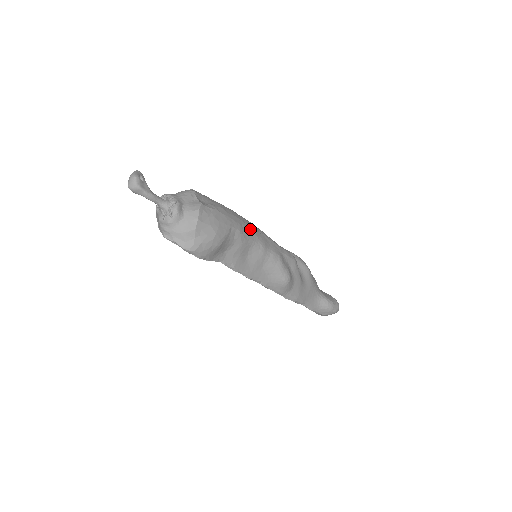
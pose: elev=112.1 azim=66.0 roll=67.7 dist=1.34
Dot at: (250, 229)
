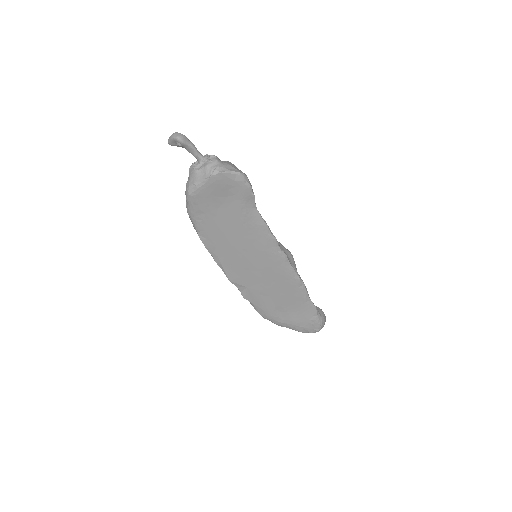
Dot at: occluded
